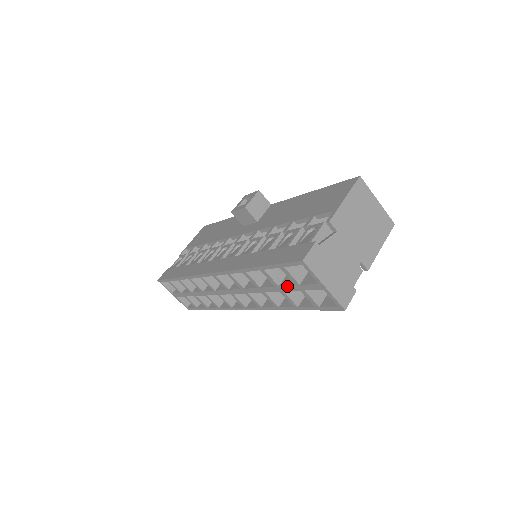
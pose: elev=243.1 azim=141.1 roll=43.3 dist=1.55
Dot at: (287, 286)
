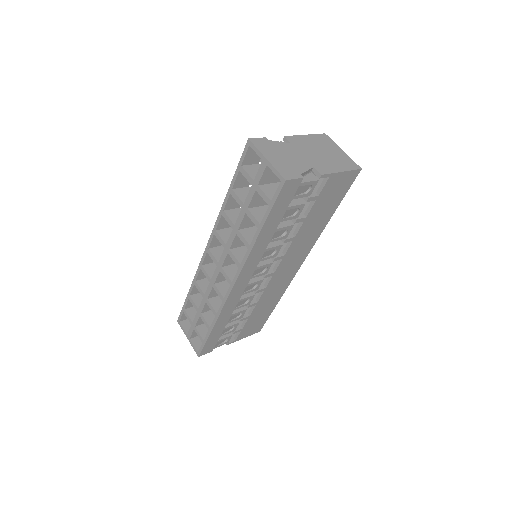
Dot at: (248, 195)
